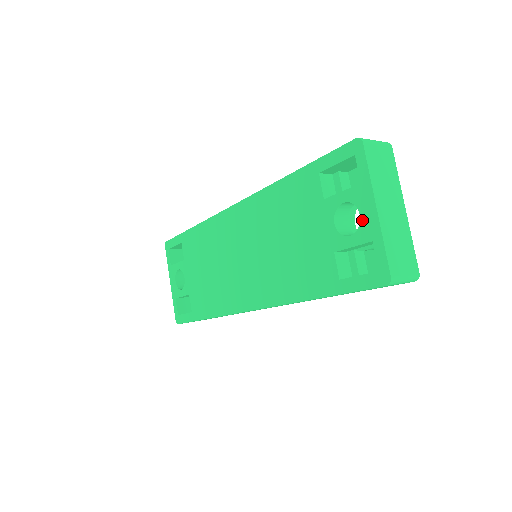
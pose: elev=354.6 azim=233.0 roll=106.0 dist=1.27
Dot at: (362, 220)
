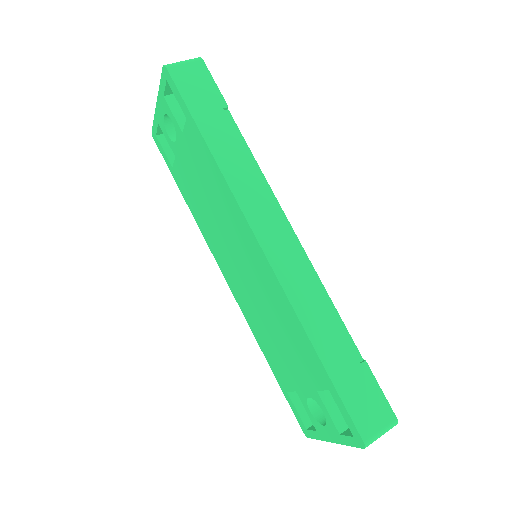
Dot at: (322, 427)
